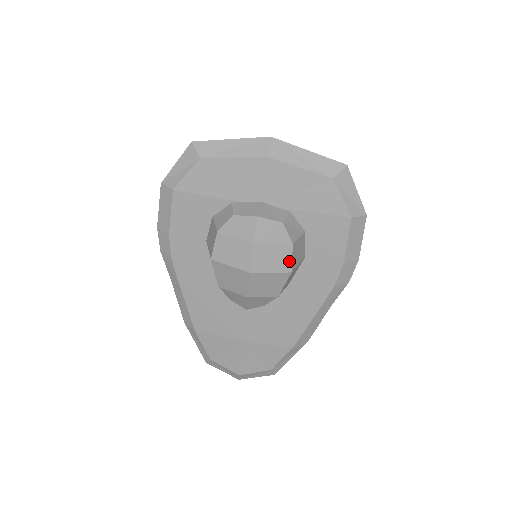
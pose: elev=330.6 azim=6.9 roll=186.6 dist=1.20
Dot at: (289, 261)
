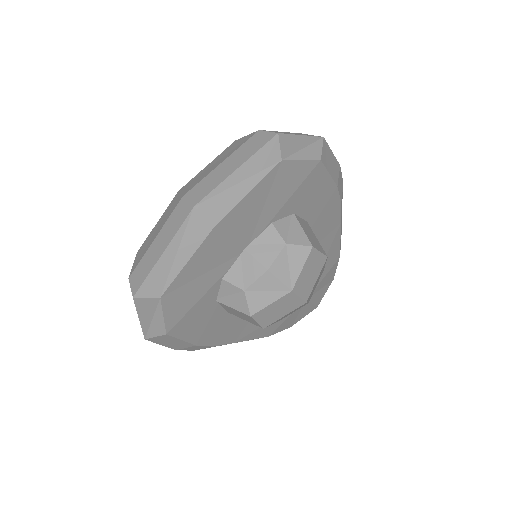
Dot at: (320, 256)
